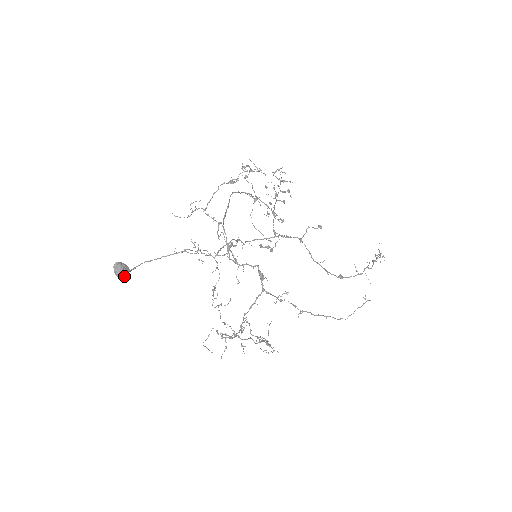
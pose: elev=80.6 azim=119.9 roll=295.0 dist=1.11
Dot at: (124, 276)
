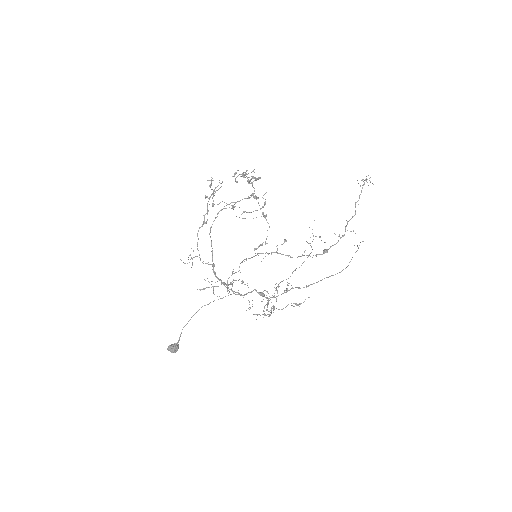
Dot at: occluded
